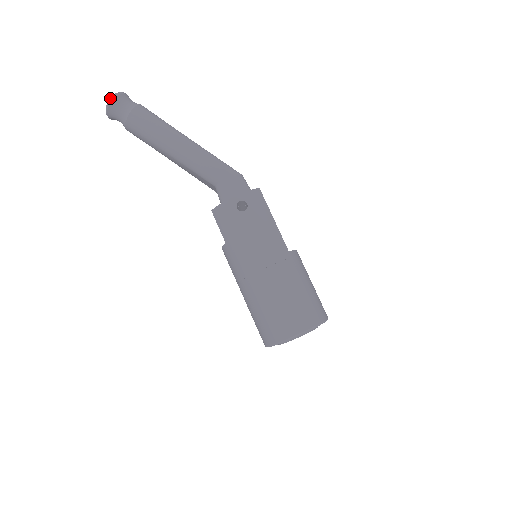
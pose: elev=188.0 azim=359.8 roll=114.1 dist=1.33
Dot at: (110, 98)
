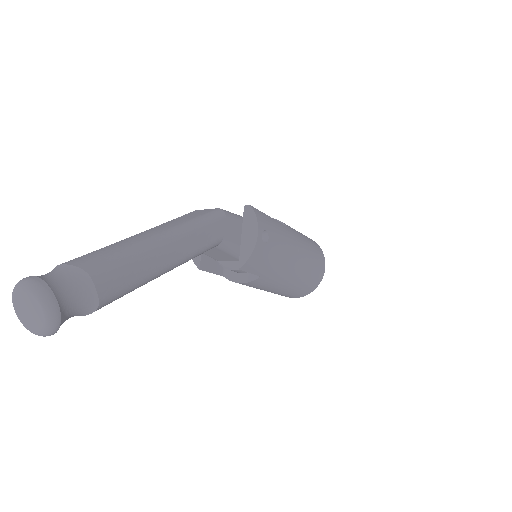
Dot at: (51, 313)
